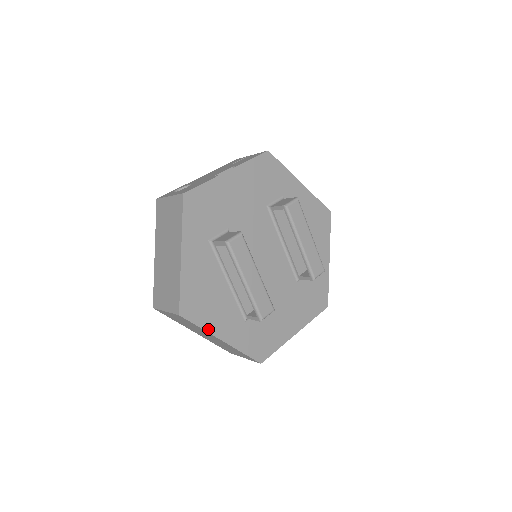
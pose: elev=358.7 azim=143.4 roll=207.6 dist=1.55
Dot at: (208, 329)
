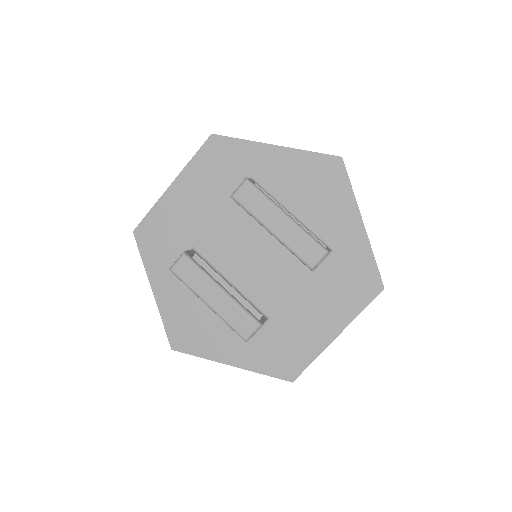
Dot at: (208, 356)
